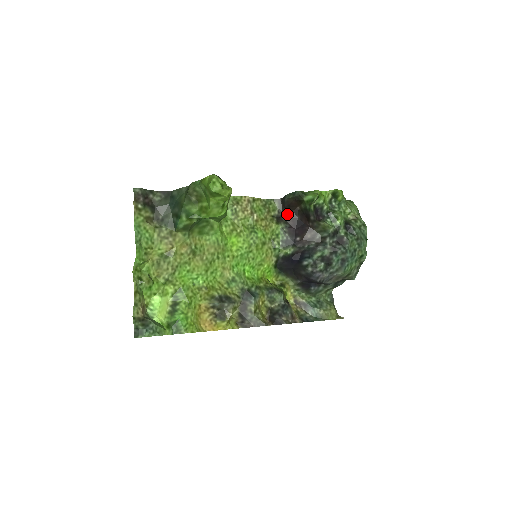
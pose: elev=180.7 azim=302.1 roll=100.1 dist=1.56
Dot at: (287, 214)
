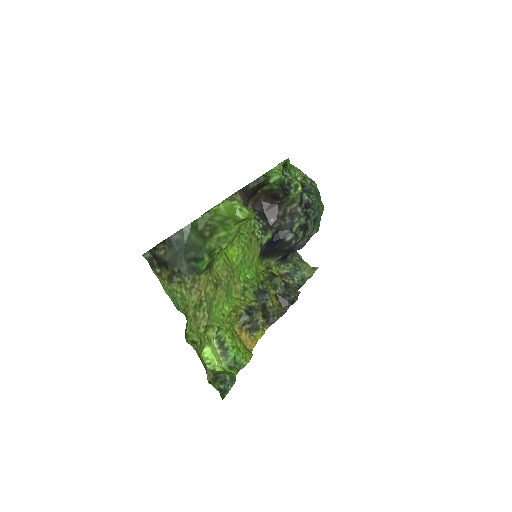
Dot at: (251, 202)
